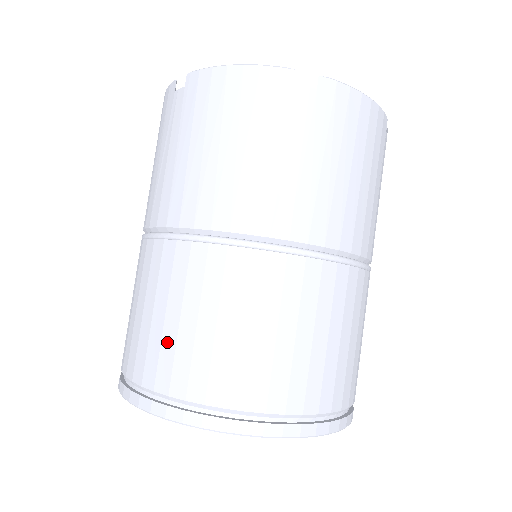
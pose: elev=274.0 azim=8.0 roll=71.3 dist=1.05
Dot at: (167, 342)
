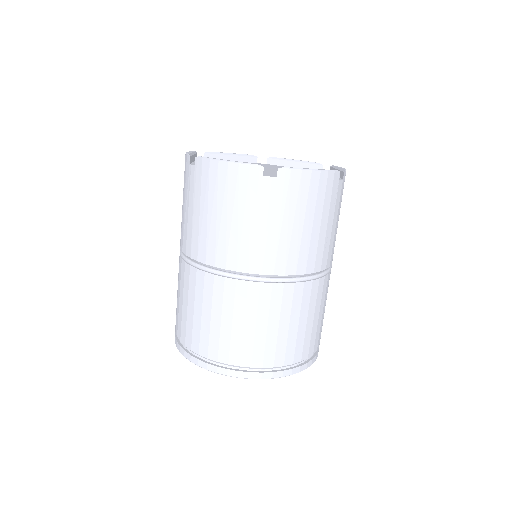
Dot at: (196, 326)
